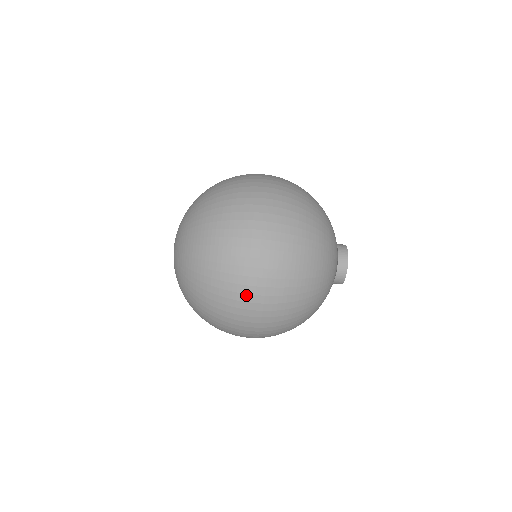
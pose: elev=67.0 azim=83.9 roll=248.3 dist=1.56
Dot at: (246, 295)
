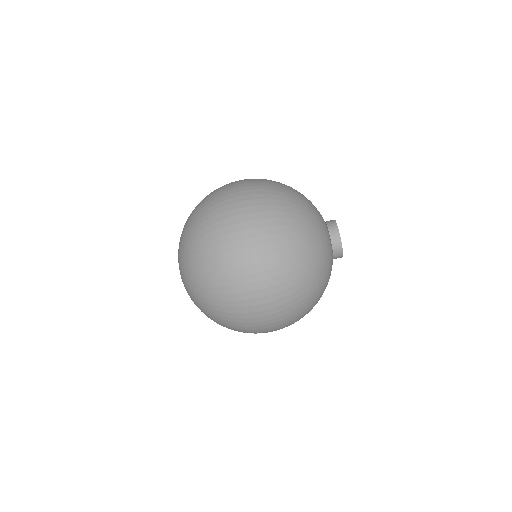
Dot at: (261, 331)
